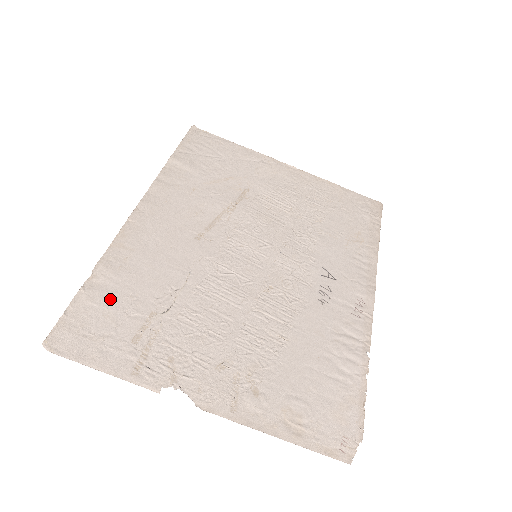
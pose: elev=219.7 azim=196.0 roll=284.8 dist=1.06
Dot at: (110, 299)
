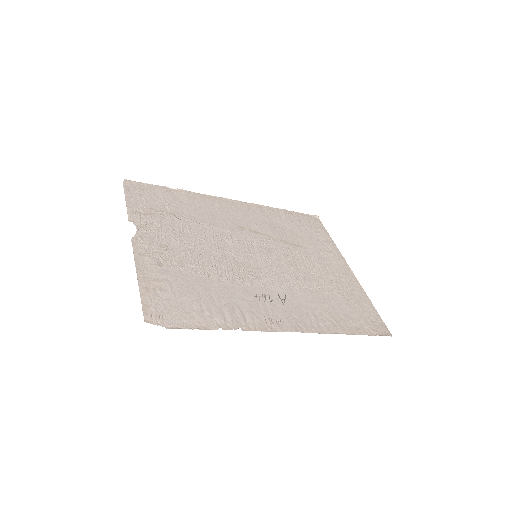
Dot at: (168, 197)
